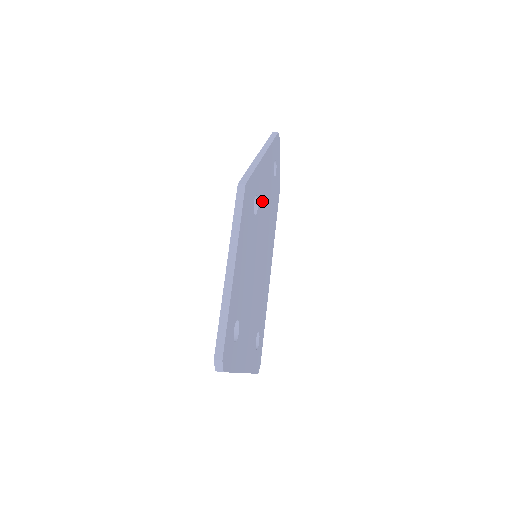
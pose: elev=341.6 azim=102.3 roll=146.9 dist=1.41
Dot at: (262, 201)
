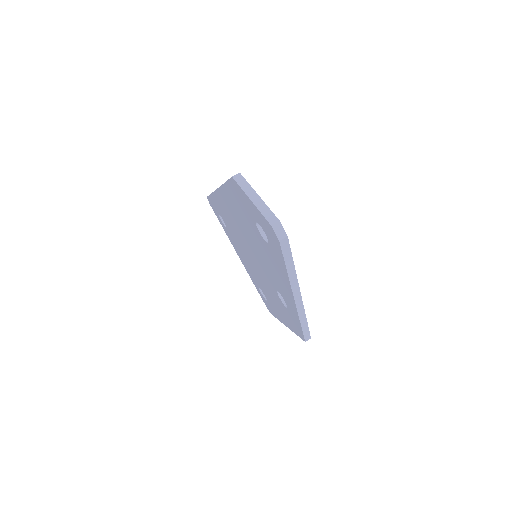
Dot at: occluded
